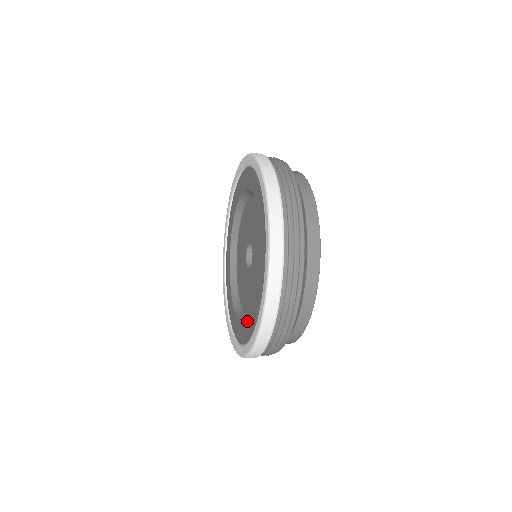
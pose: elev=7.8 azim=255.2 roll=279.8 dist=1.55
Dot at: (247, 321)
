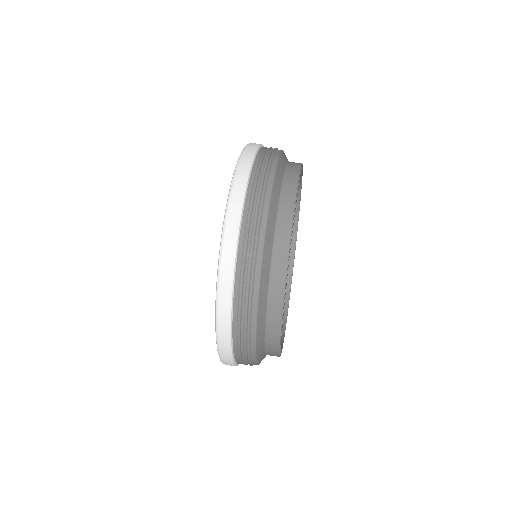
Dot at: occluded
